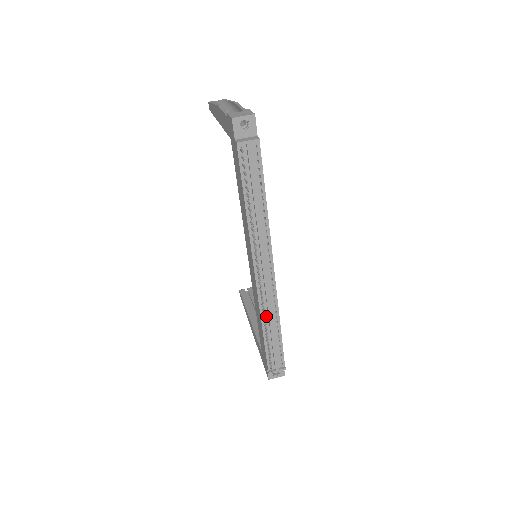
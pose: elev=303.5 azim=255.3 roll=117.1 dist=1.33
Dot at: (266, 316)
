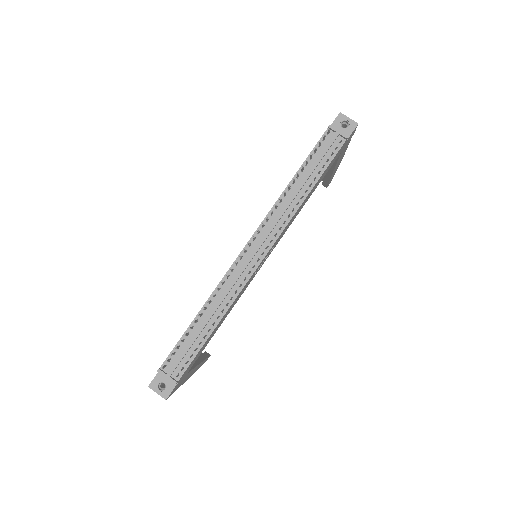
Dot at: (215, 300)
